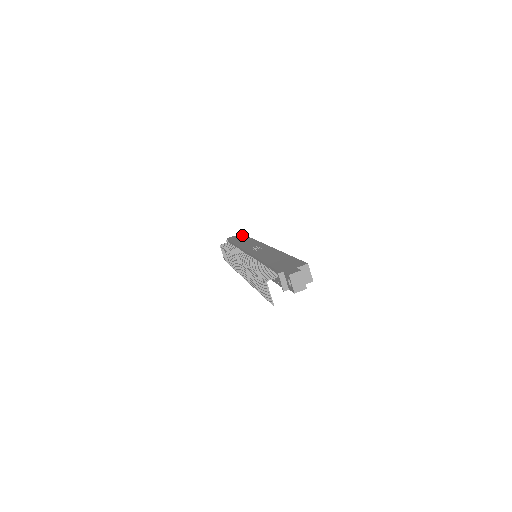
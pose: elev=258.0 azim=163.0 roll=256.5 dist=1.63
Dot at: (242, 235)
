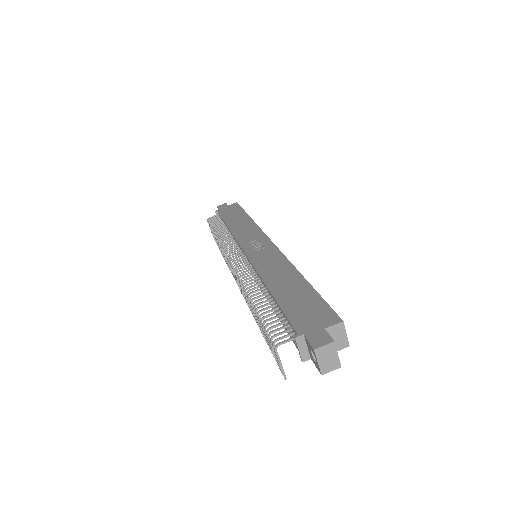
Dot at: (236, 205)
